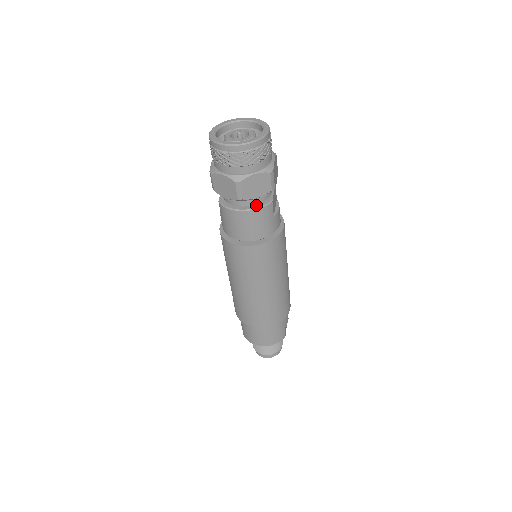
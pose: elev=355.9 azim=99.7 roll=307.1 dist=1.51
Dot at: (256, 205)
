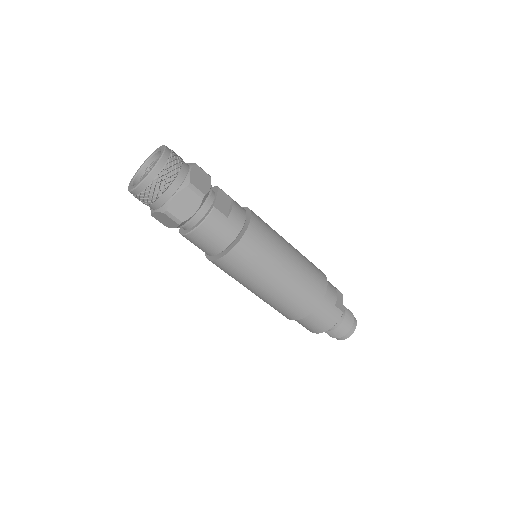
Dot at: (202, 219)
